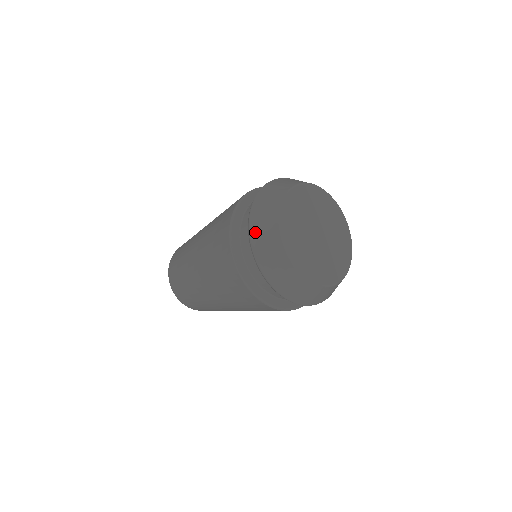
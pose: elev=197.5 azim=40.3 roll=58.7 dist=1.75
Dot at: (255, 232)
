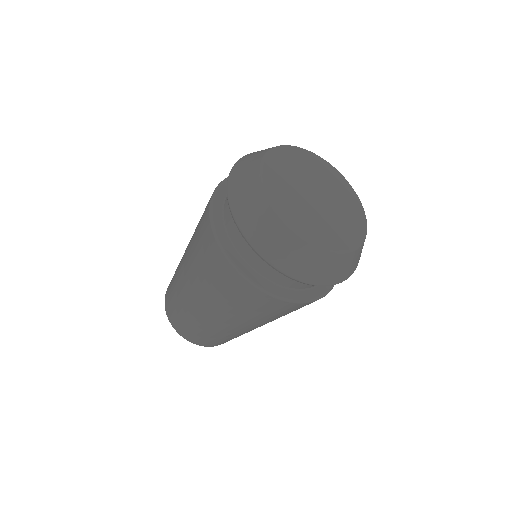
Dot at: occluded
